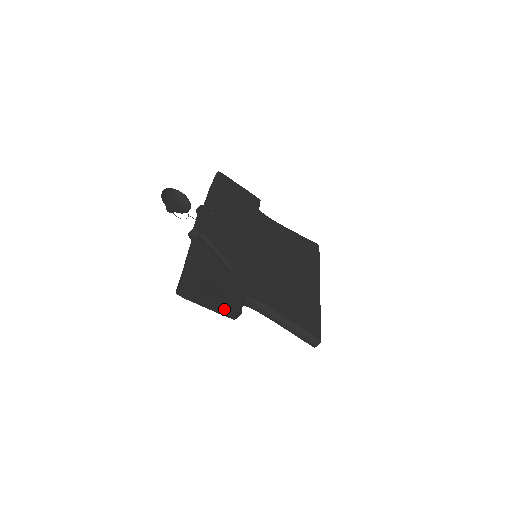
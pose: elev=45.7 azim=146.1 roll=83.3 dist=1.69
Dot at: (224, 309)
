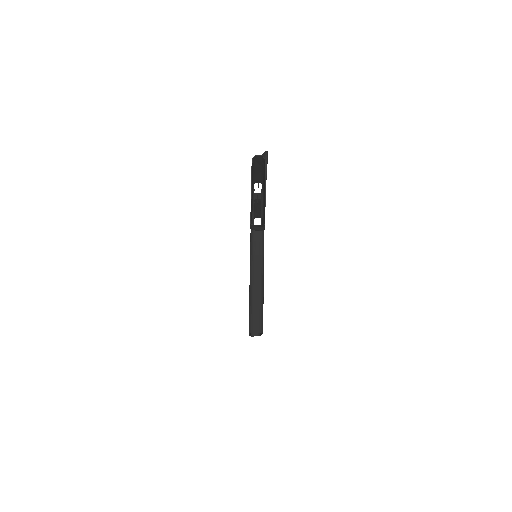
Dot at: occluded
